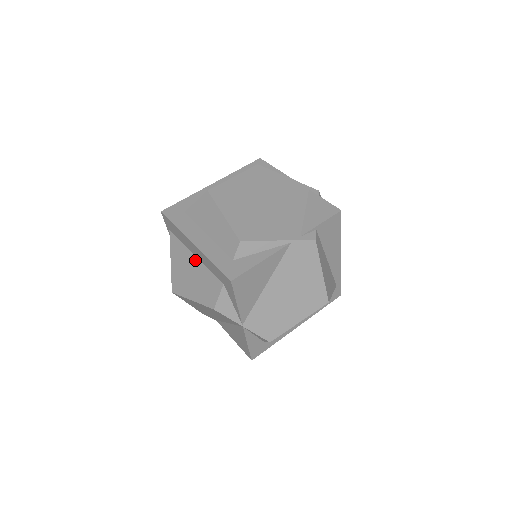
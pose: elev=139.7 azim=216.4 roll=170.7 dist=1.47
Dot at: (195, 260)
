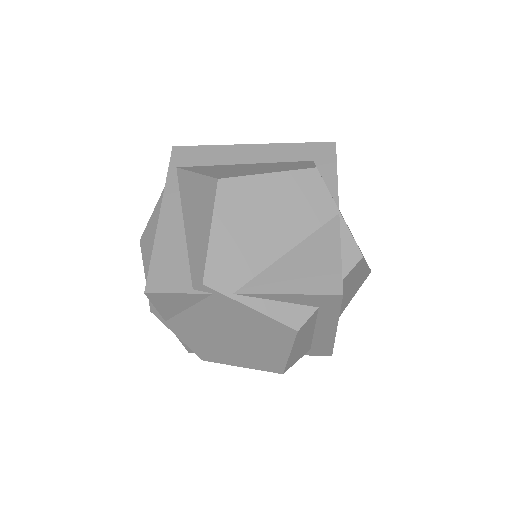
Dot at: (249, 164)
